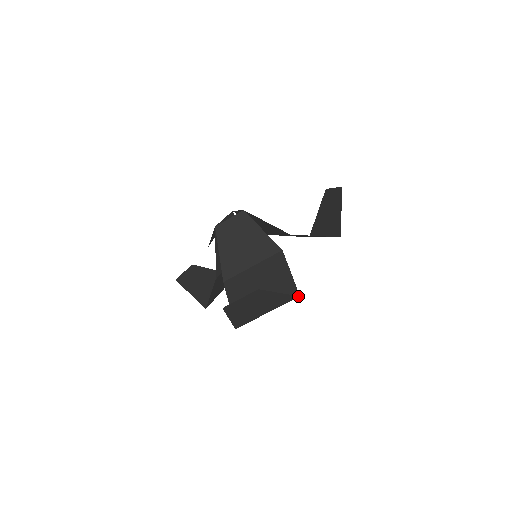
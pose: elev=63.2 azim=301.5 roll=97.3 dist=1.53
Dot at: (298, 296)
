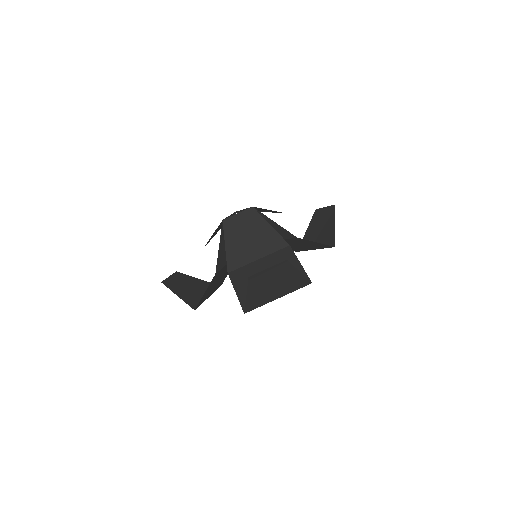
Dot at: (311, 282)
